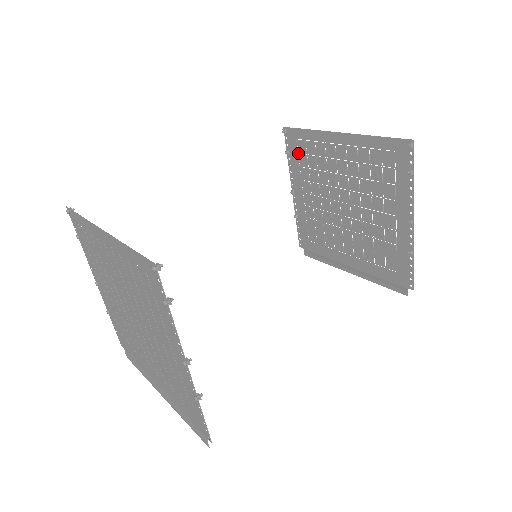
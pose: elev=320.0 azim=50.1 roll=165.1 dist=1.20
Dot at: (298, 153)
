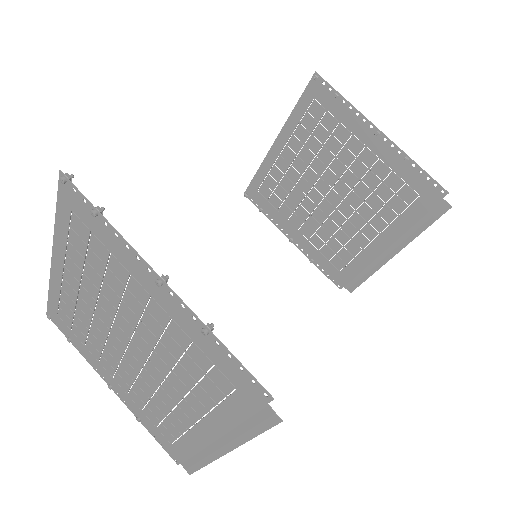
Dot at: (267, 200)
